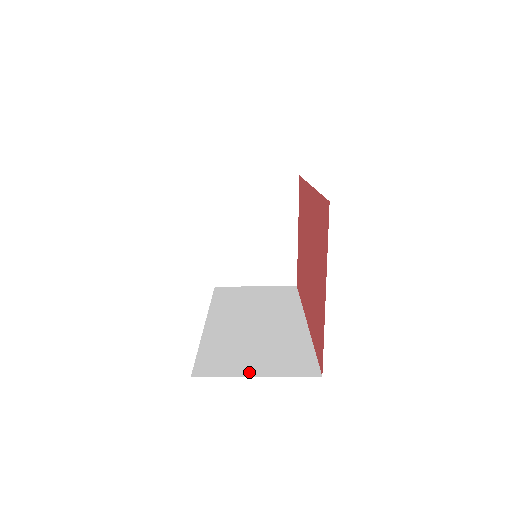
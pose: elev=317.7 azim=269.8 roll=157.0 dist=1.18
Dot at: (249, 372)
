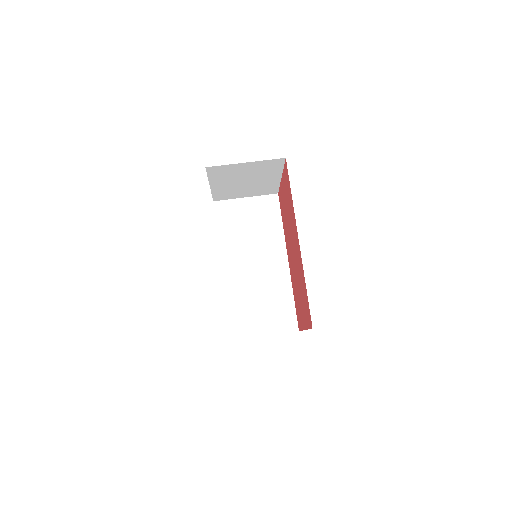
Dot at: (260, 332)
